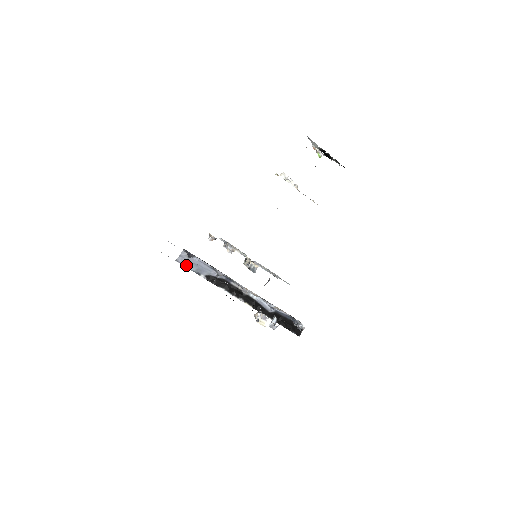
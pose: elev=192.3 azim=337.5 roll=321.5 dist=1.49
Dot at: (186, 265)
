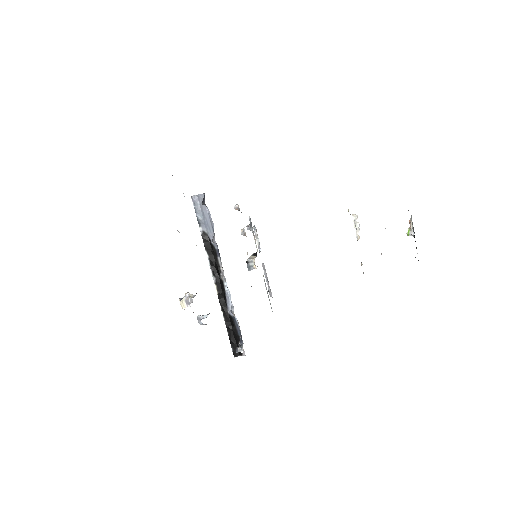
Dot at: (196, 207)
